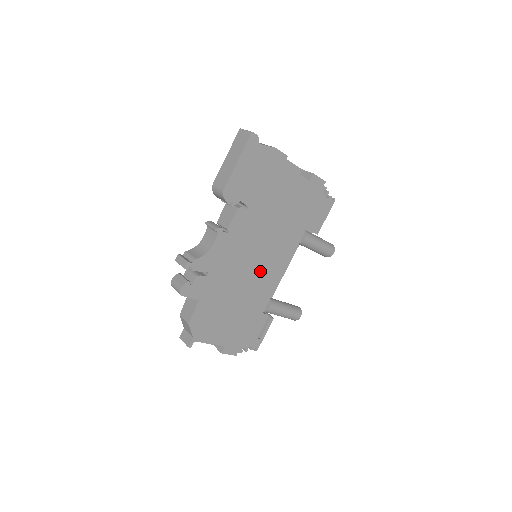
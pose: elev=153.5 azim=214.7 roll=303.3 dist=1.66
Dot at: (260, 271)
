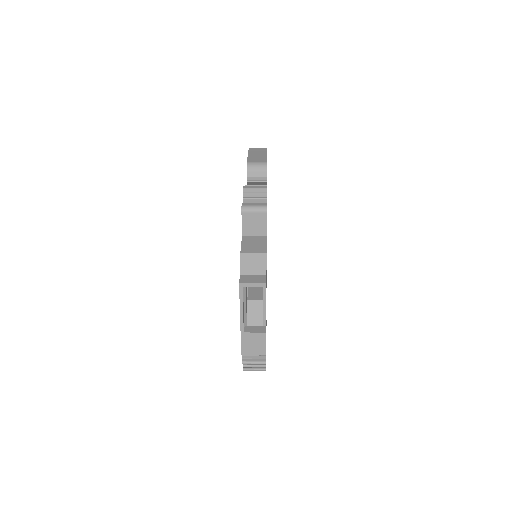
Dot at: occluded
